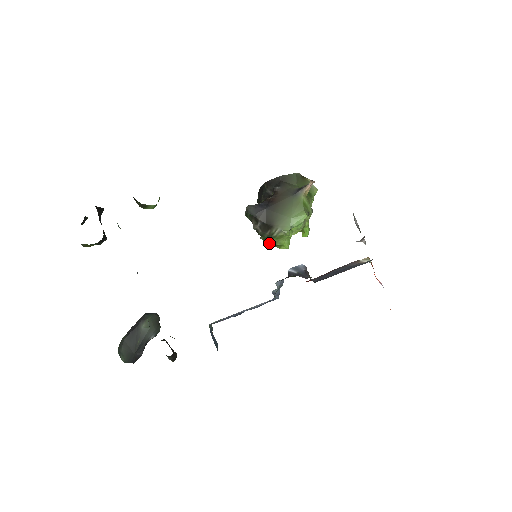
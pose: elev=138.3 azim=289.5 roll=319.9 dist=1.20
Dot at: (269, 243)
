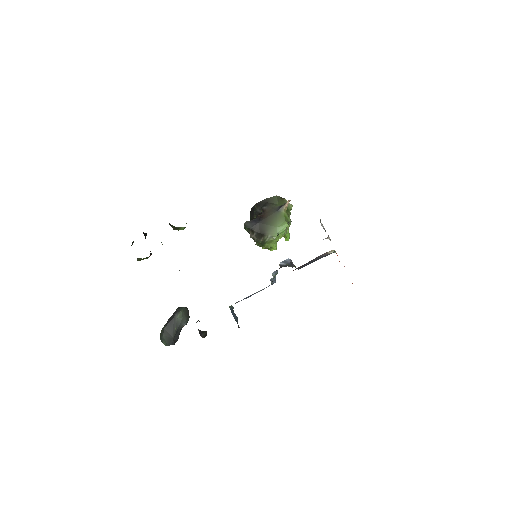
Dot at: (263, 247)
